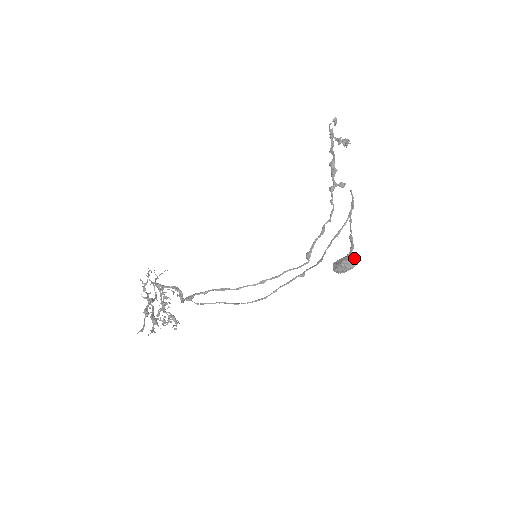
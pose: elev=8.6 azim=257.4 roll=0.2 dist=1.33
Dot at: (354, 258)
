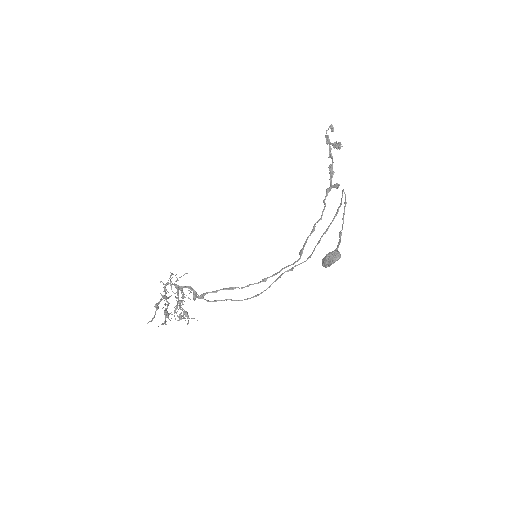
Dot at: (337, 252)
